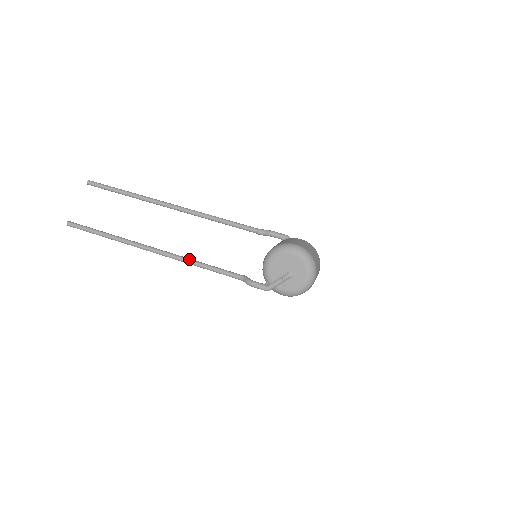
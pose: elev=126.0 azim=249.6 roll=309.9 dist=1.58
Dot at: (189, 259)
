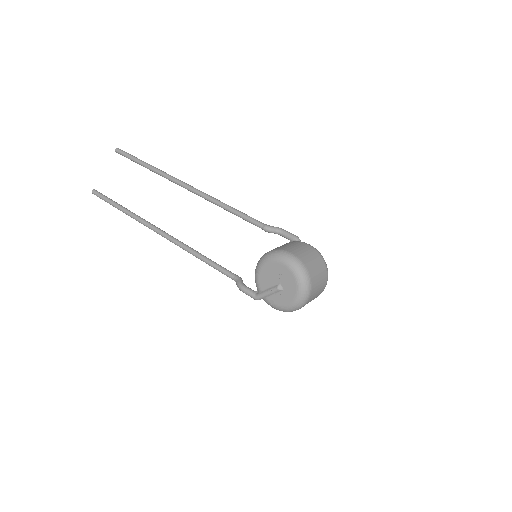
Dot at: (189, 248)
